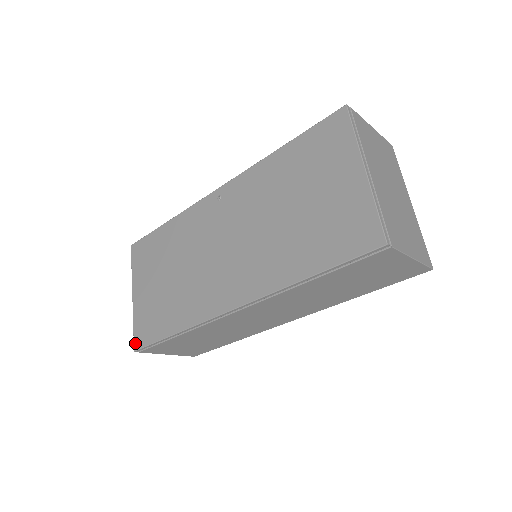
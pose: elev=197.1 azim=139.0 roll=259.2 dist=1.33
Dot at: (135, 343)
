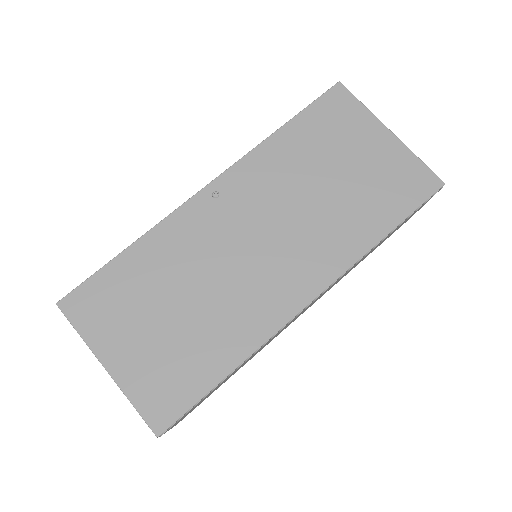
Dot at: (154, 425)
